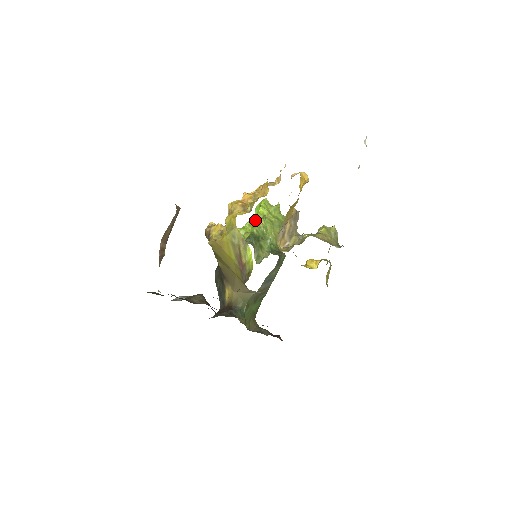
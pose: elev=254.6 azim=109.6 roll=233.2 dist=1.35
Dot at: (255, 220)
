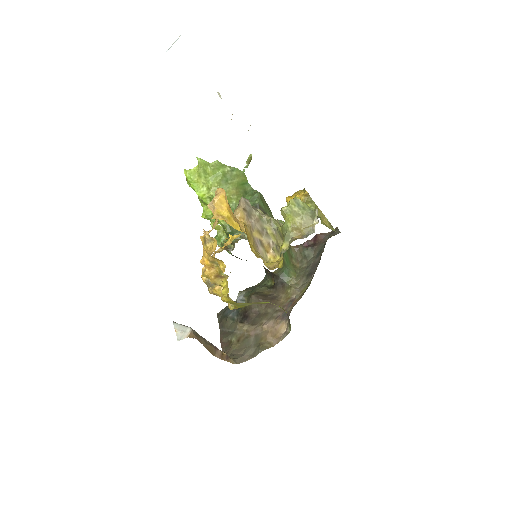
Dot at: occluded
